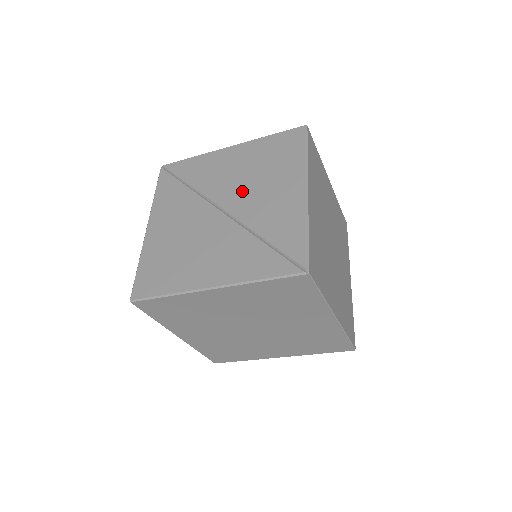
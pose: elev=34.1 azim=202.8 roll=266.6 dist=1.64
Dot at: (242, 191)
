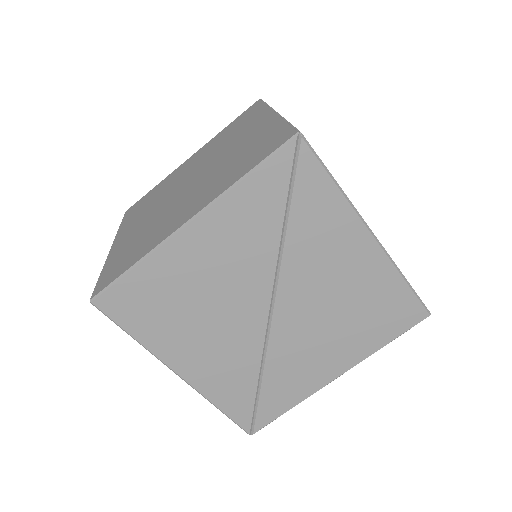
Dot at: (308, 315)
